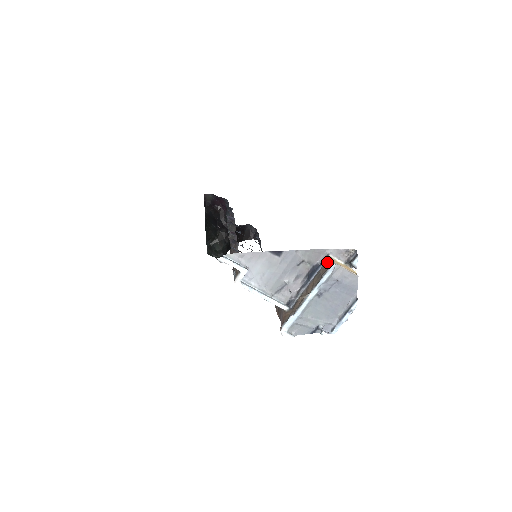
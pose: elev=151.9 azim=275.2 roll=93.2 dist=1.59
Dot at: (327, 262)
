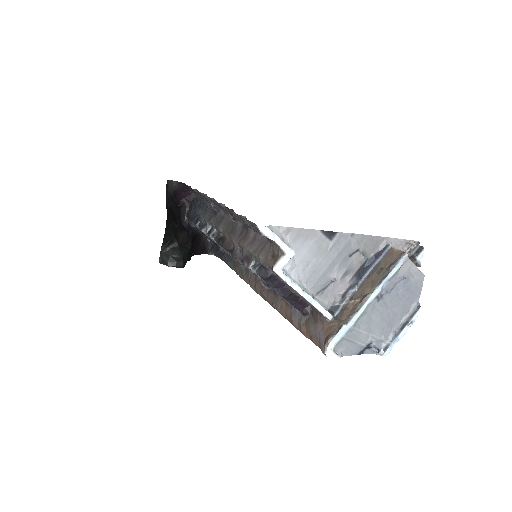
Dot at: (390, 253)
